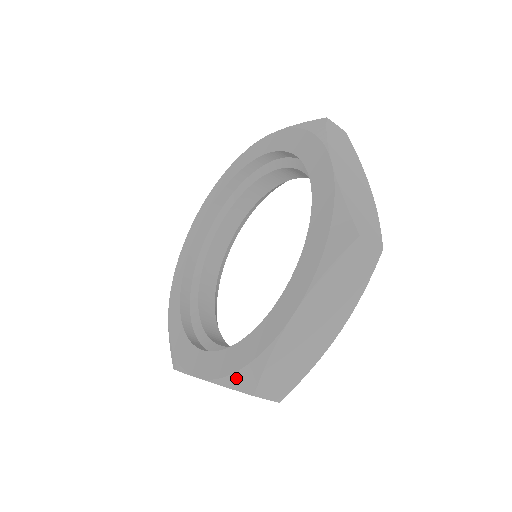
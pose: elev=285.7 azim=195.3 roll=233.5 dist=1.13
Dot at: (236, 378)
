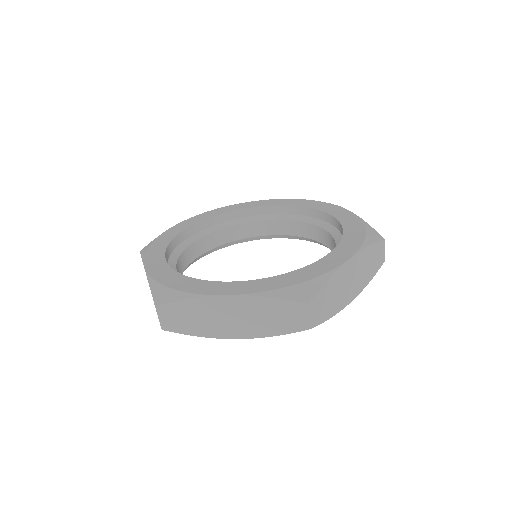
Dot at: (160, 288)
